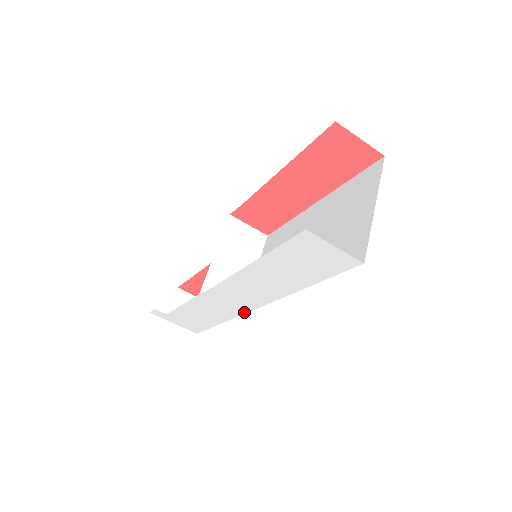
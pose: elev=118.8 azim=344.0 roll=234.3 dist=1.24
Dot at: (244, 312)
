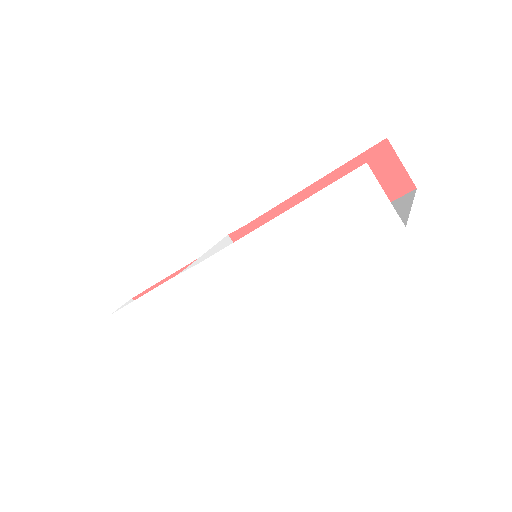
Dot at: (217, 315)
